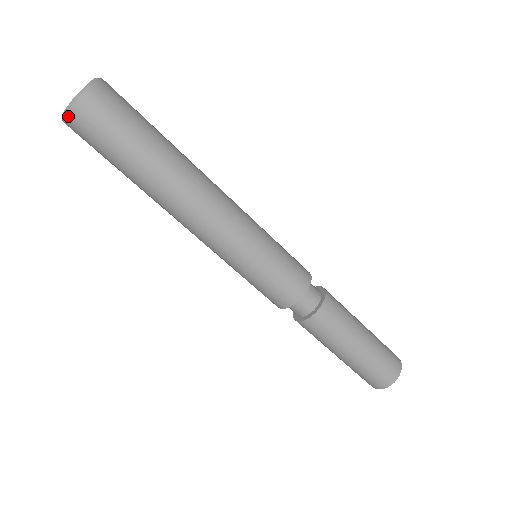
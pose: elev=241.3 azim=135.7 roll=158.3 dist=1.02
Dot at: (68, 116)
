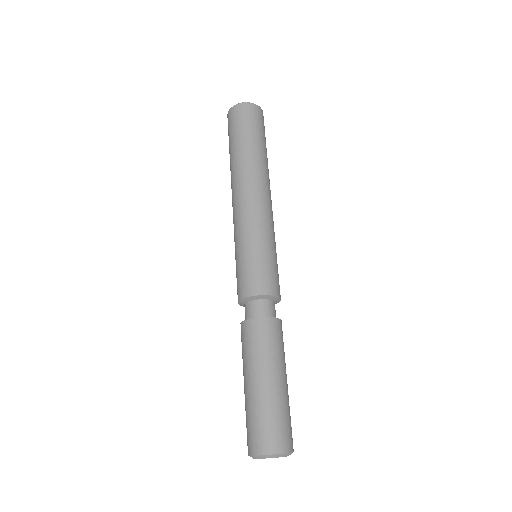
Dot at: (253, 105)
